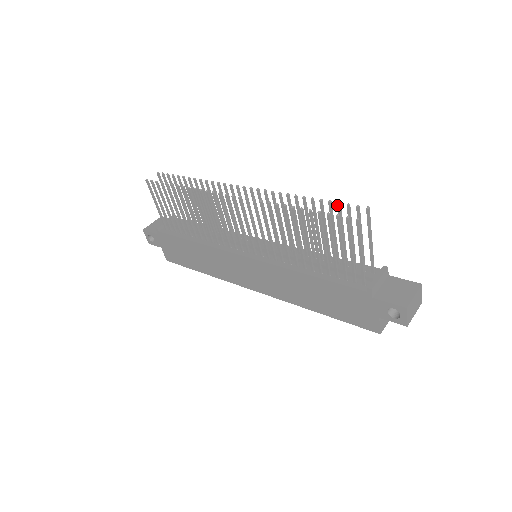
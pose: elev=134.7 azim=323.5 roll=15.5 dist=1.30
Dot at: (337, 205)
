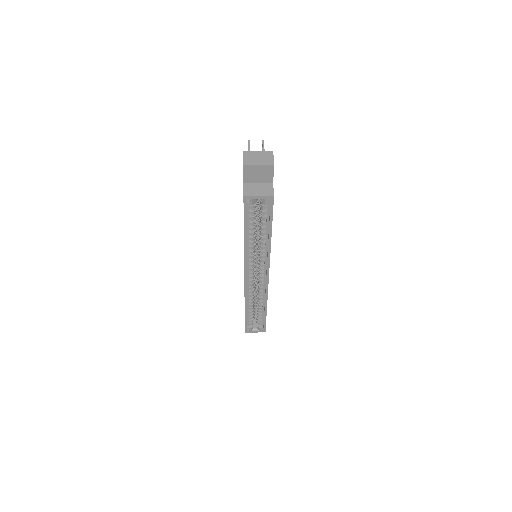
Dot at: occluded
